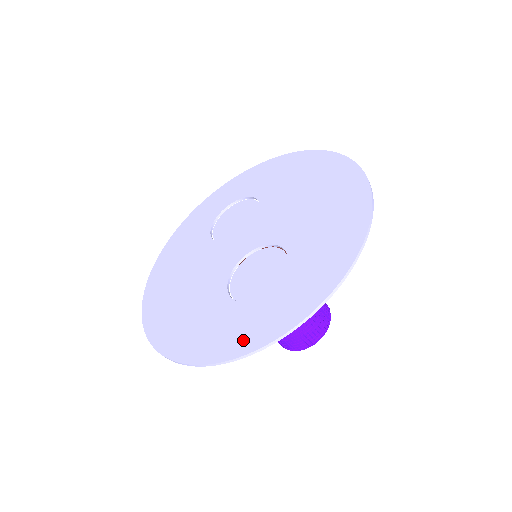
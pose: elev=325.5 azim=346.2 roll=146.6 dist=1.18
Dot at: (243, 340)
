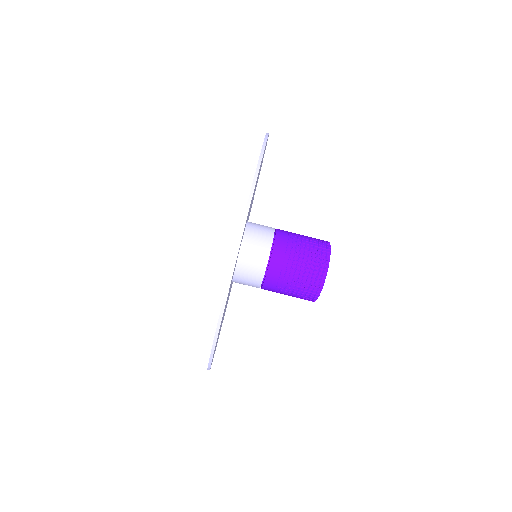
Dot at: occluded
